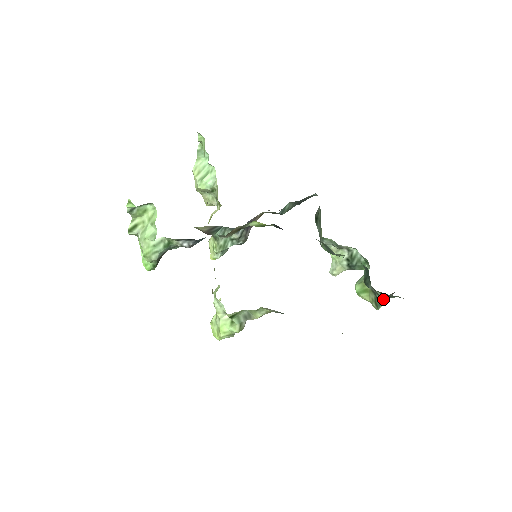
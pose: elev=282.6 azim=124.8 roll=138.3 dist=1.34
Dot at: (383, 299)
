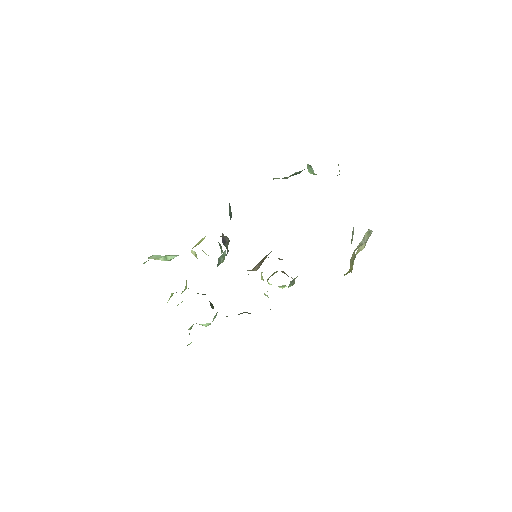
Dot at: occluded
